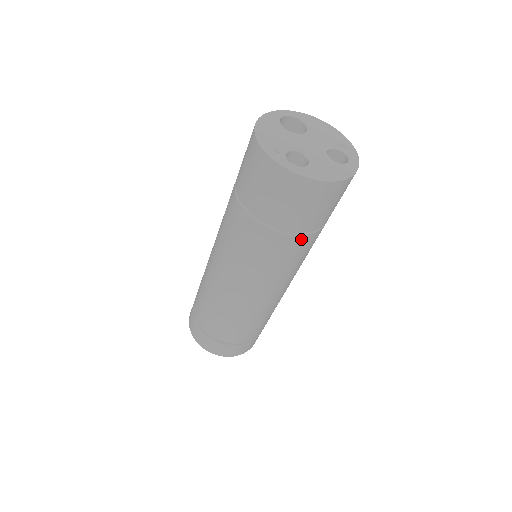
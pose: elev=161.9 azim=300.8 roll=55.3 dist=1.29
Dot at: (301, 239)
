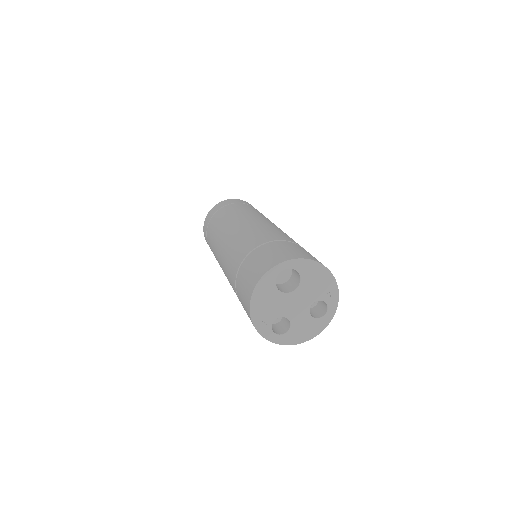
Dot at: occluded
